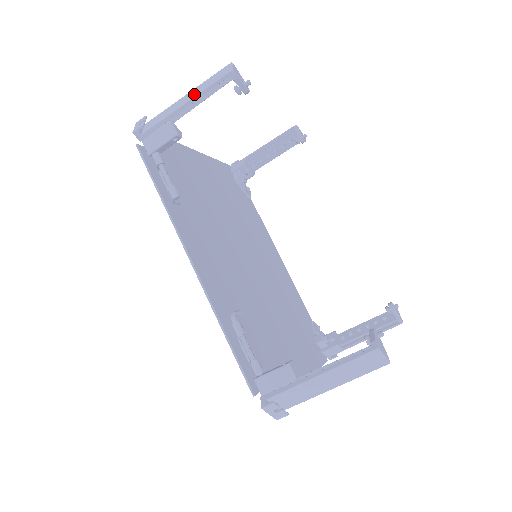
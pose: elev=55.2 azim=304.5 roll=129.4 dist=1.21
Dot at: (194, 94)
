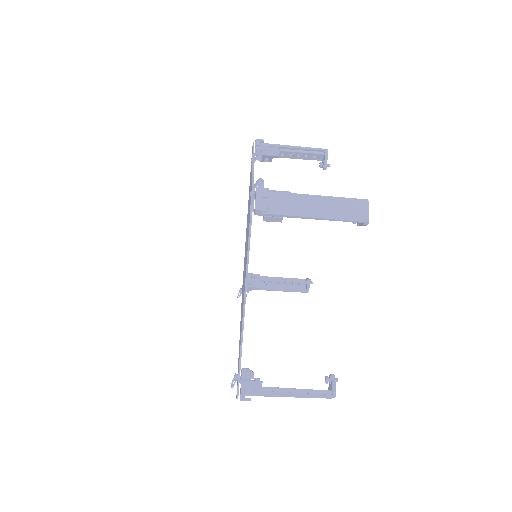
Dot at: (300, 149)
